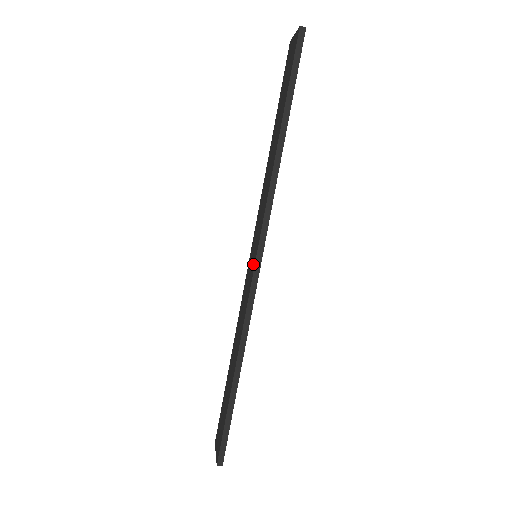
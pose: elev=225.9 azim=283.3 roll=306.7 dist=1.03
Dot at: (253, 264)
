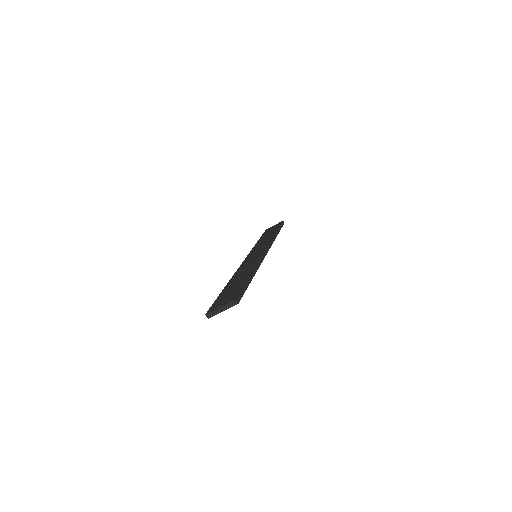
Dot at: (261, 252)
